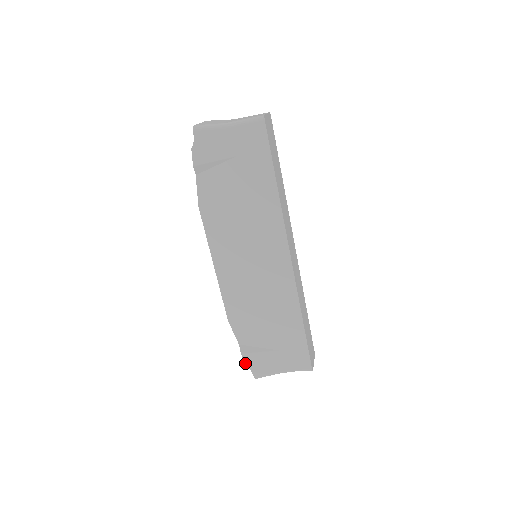
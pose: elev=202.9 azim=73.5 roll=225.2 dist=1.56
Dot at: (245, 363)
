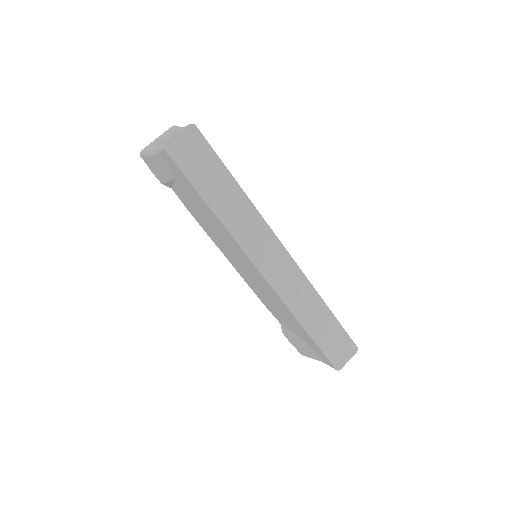
Dot at: (289, 341)
